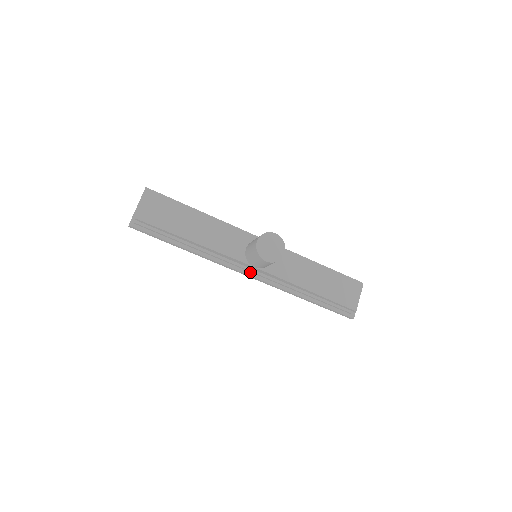
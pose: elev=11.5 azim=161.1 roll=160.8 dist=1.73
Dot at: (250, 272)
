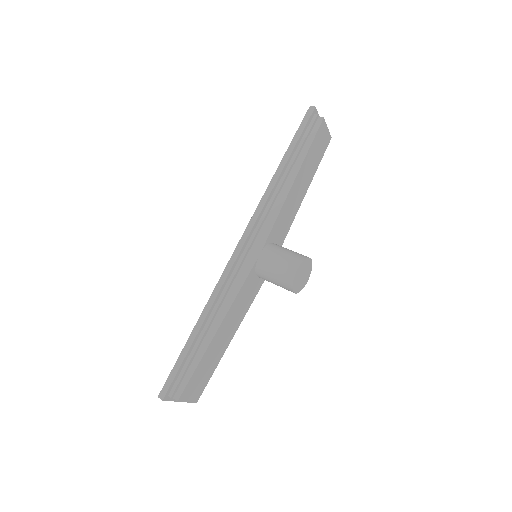
Dot at: occluded
